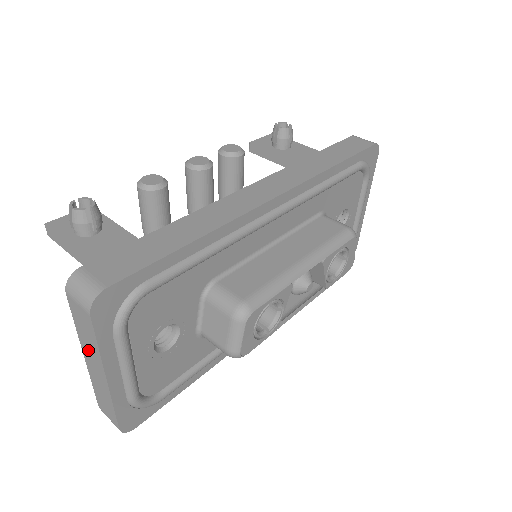
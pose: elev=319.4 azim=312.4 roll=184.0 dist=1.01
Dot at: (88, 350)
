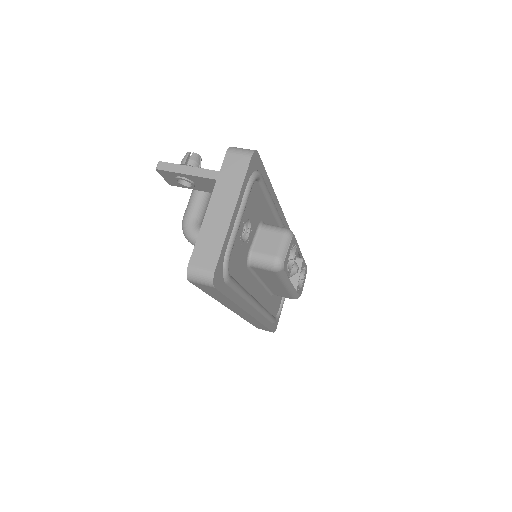
Dot at: (222, 194)
